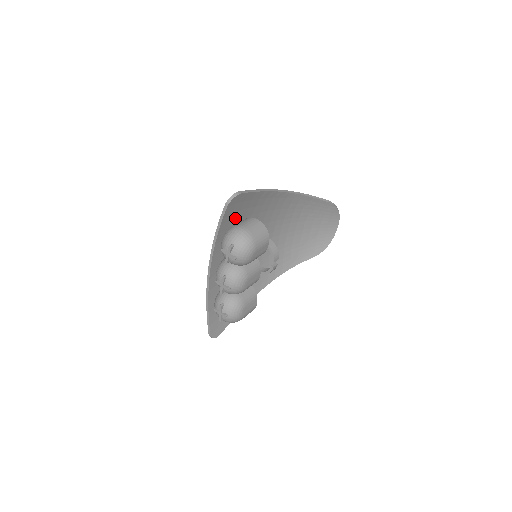
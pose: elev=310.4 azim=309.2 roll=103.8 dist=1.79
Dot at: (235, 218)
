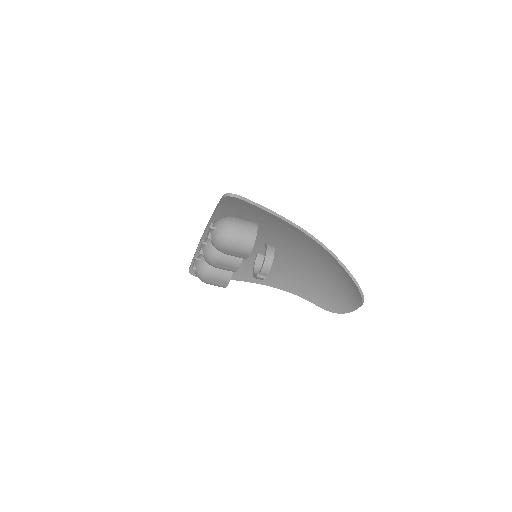
Dot at: (240, 213)
